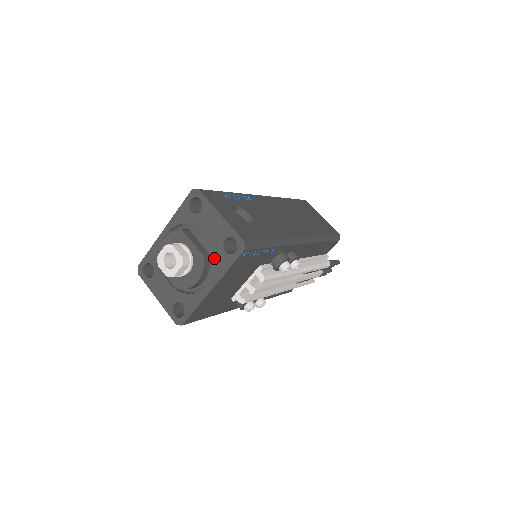
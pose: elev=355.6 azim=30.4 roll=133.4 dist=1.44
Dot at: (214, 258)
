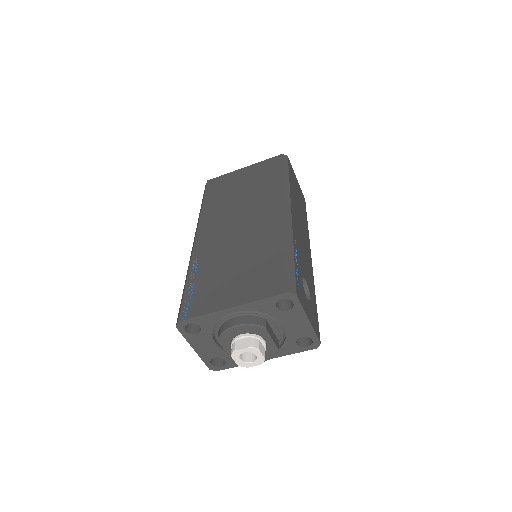
Dot at: (281, 343)
